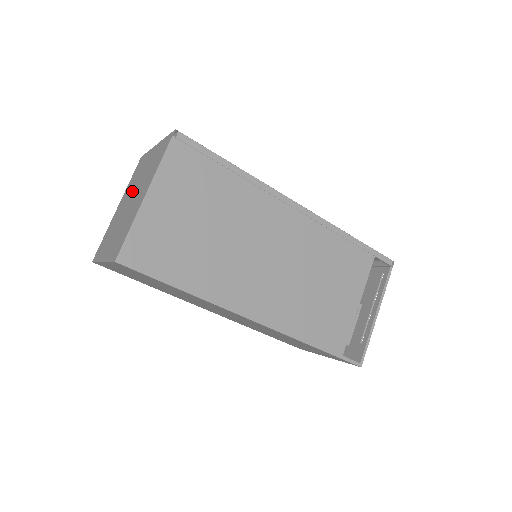
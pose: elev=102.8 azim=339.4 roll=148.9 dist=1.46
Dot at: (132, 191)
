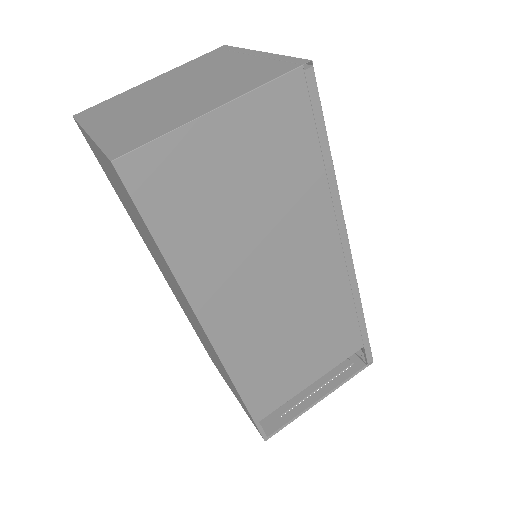
Dot at: (190, 79)
